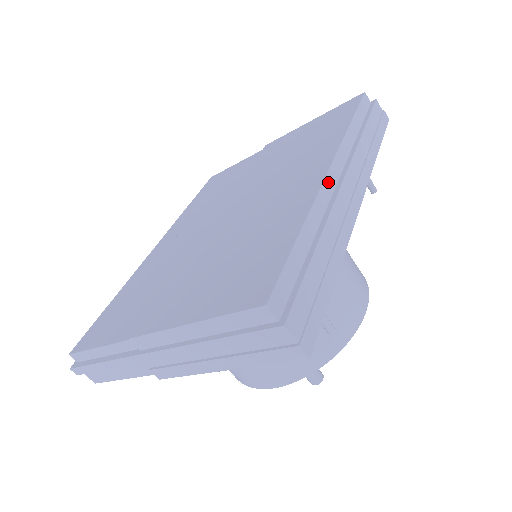
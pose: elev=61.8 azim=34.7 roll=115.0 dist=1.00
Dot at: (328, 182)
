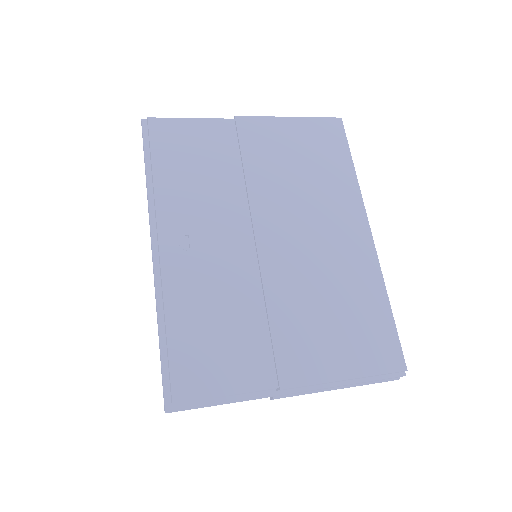
Dot at: (373, 246)
